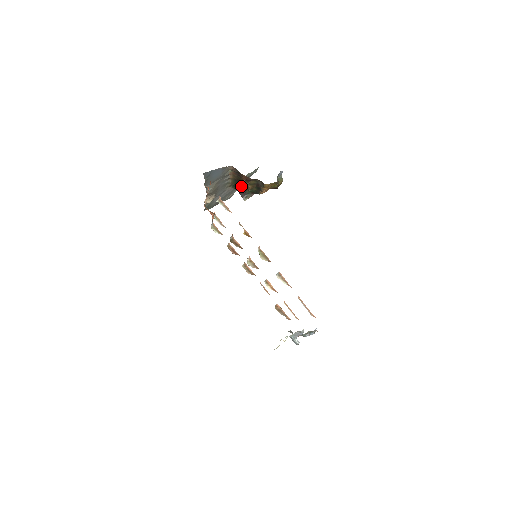
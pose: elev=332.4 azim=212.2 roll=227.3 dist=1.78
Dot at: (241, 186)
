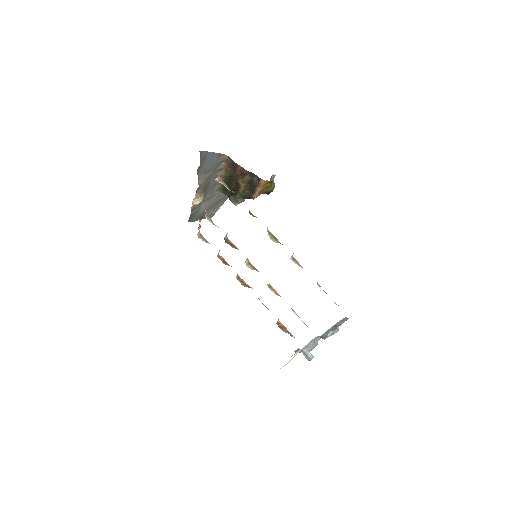
Dot at: (233, 186)
